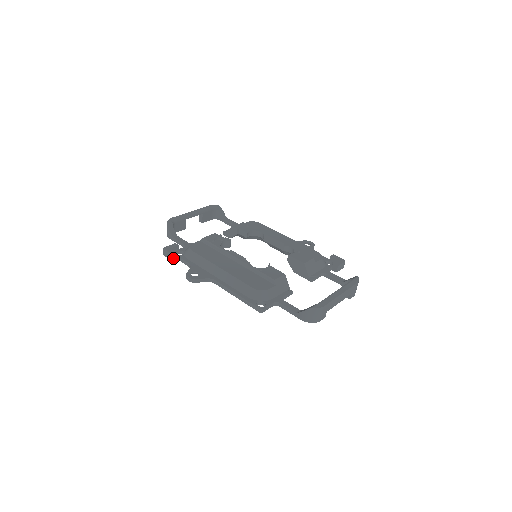
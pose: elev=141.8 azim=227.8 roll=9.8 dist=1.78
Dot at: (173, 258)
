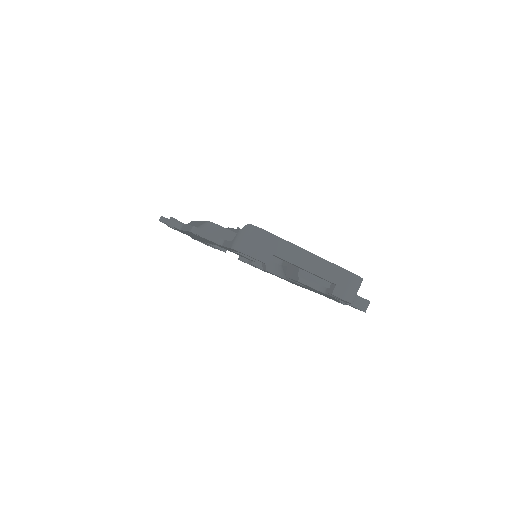
Dot at: occluded
